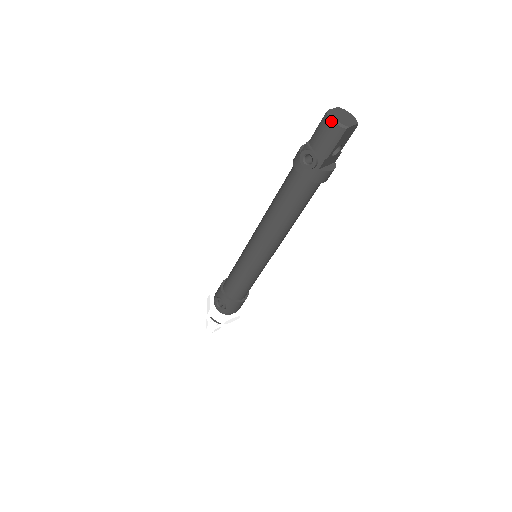
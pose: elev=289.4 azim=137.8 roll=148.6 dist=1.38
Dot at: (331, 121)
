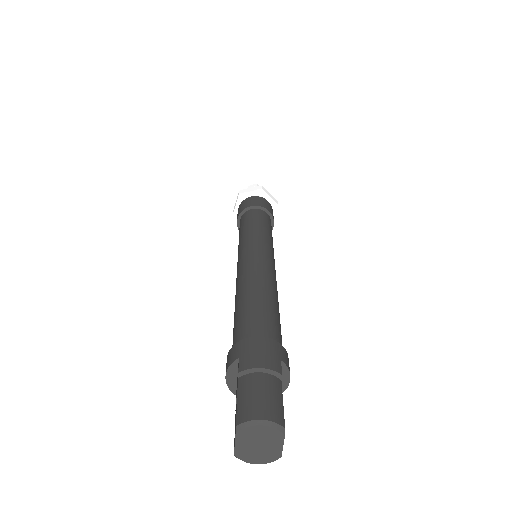
Dot at: (253, 462)
